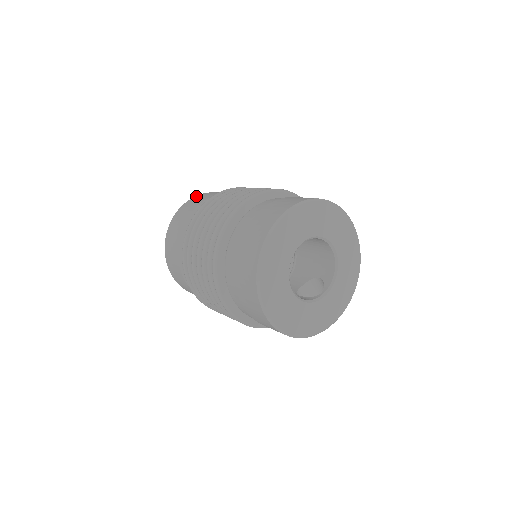
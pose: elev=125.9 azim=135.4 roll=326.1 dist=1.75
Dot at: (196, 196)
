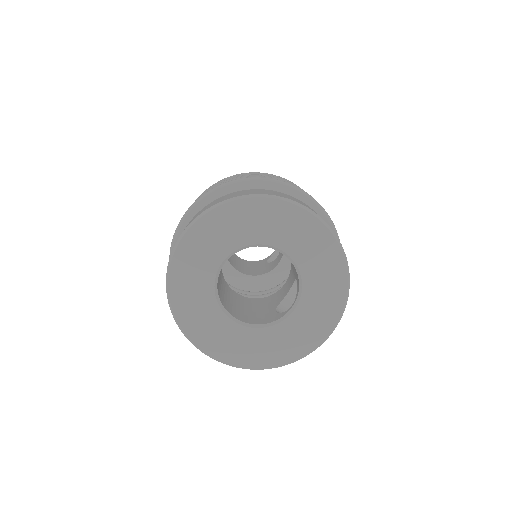
Dot at: occluded
